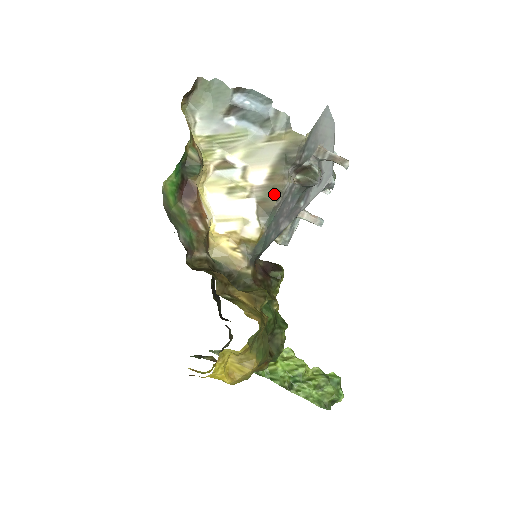
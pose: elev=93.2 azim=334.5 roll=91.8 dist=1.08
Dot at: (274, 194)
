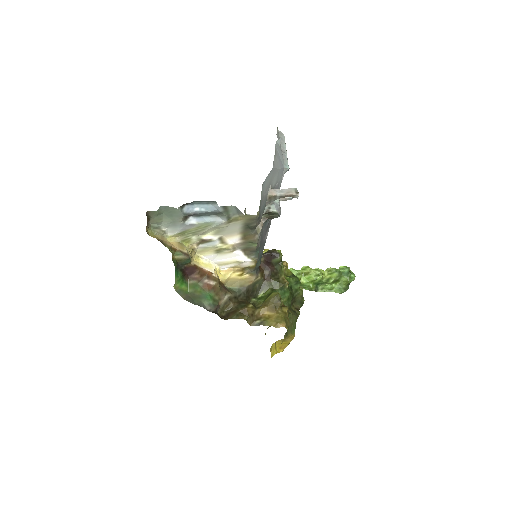
Dot at: (252, 245)
